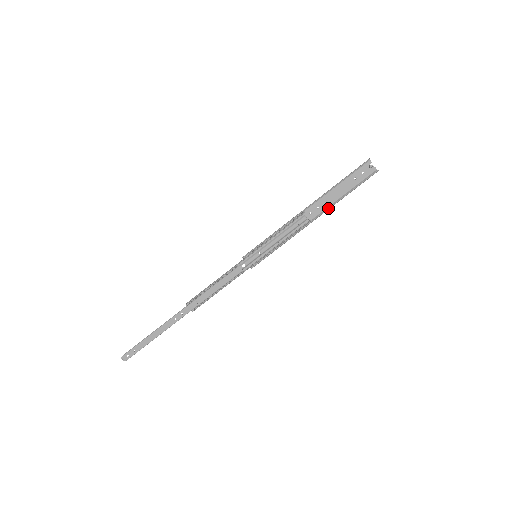
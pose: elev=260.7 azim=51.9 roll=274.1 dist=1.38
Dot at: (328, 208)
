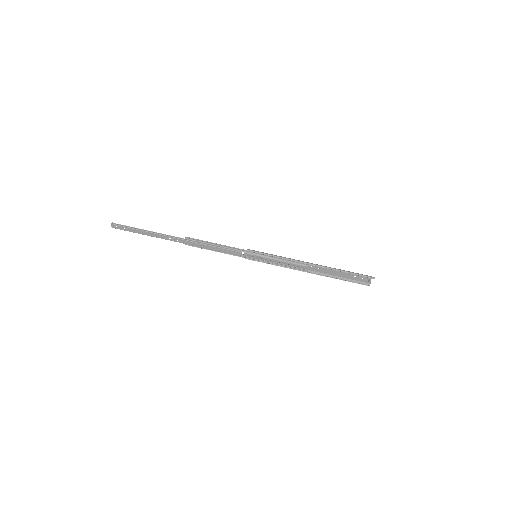
Dot at: (323, 275)
